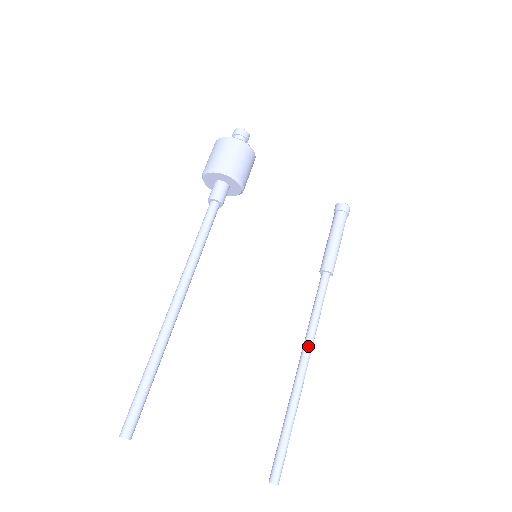
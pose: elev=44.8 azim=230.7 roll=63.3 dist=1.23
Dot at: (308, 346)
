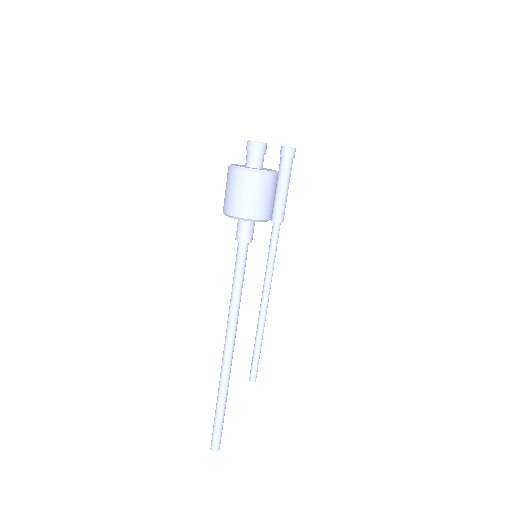
Dot at: (269, 289)
